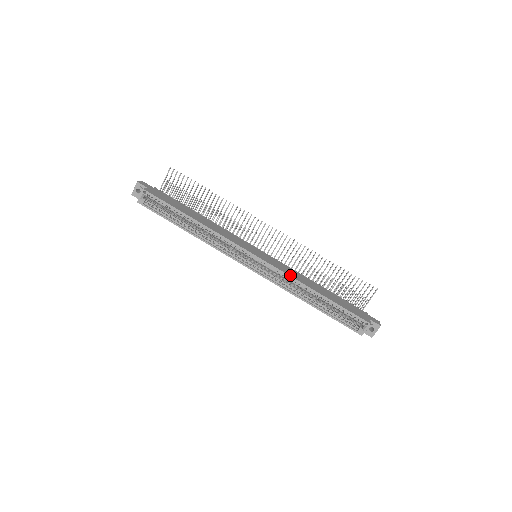
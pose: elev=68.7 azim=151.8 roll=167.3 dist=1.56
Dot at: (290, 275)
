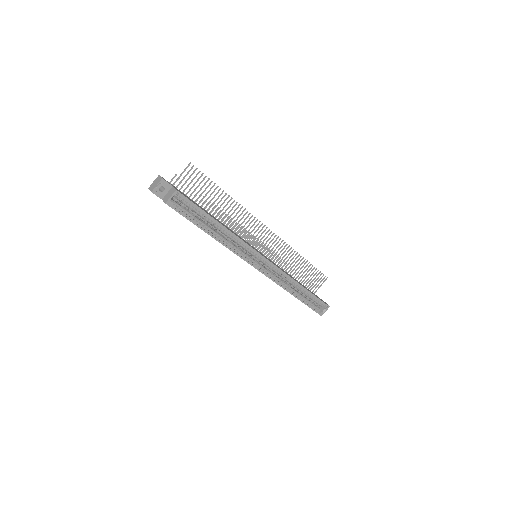
Dot at: (287, 274)
